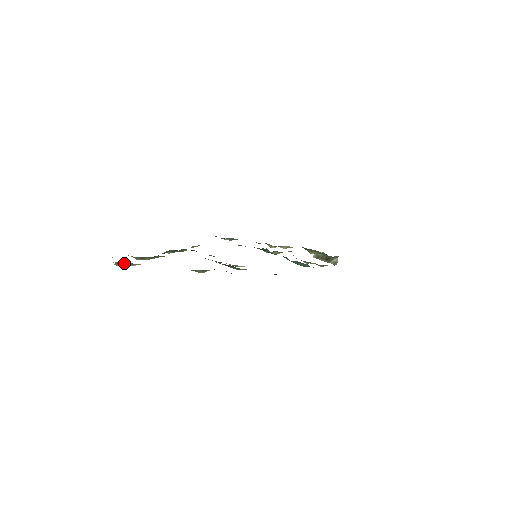
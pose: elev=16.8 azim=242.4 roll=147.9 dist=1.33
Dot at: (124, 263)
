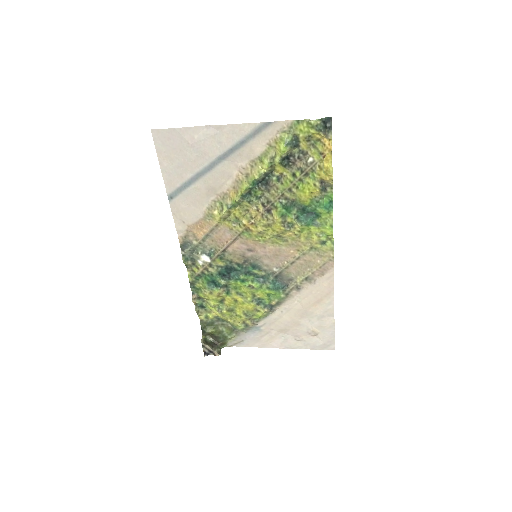
Dot at: (324, 124)
